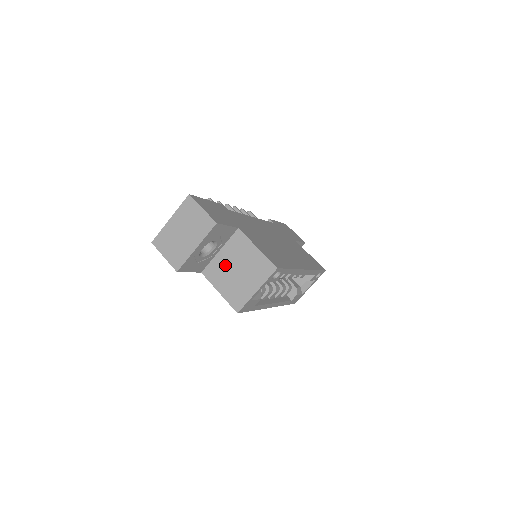
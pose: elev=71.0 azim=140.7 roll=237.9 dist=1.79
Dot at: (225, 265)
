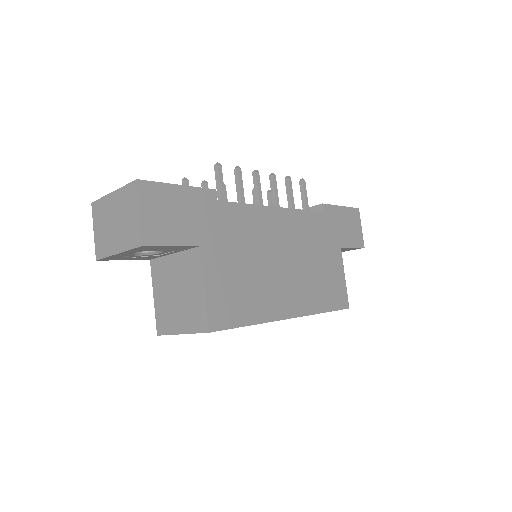
Dot at: (170, 275)
